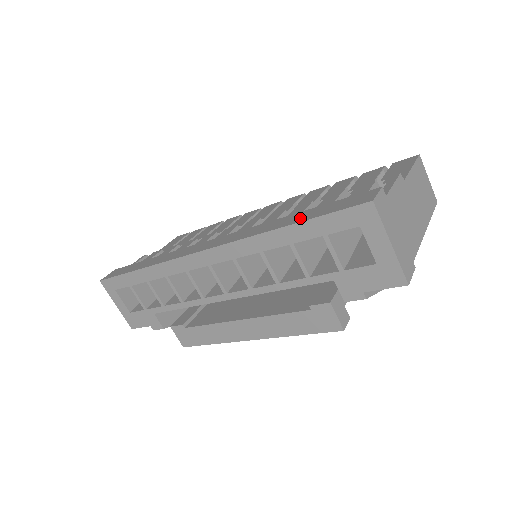
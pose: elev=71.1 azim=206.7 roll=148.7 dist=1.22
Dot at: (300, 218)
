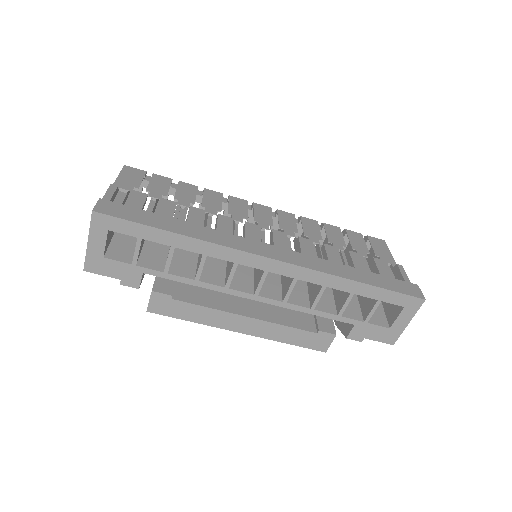
Dot at: (369, 280)
